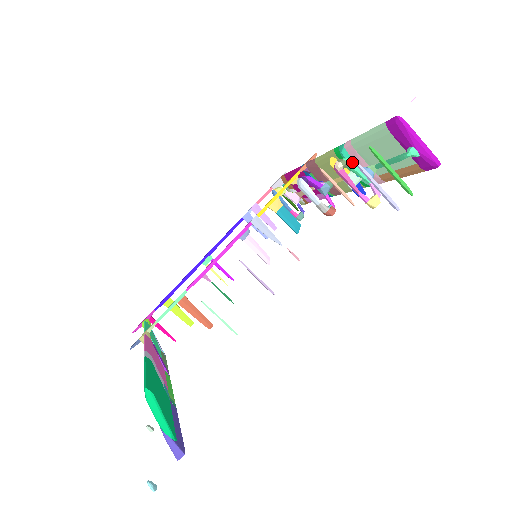
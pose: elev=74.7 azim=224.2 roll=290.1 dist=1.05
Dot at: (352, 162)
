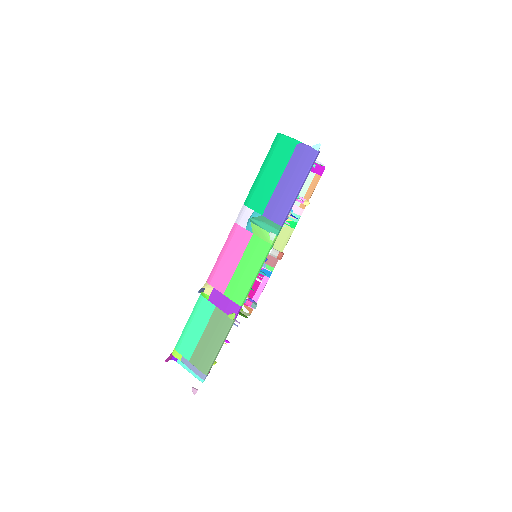
Dot at: occluded
